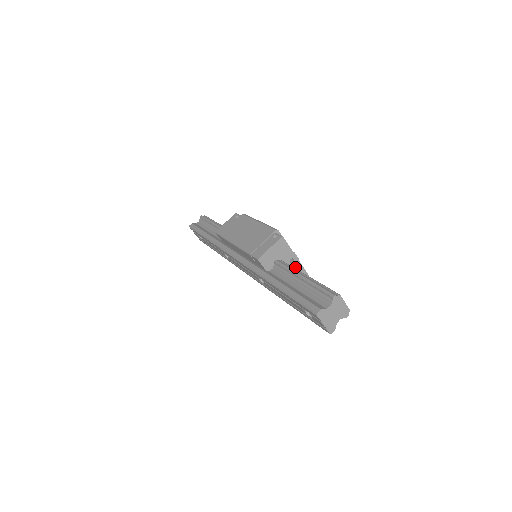
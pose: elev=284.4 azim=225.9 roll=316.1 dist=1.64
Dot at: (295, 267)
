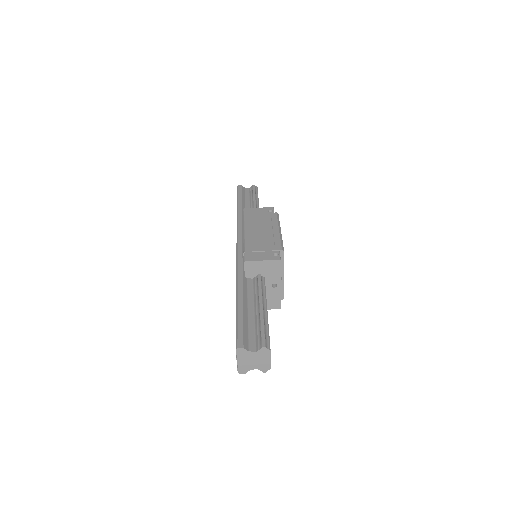
Dot at: (274, 293)
